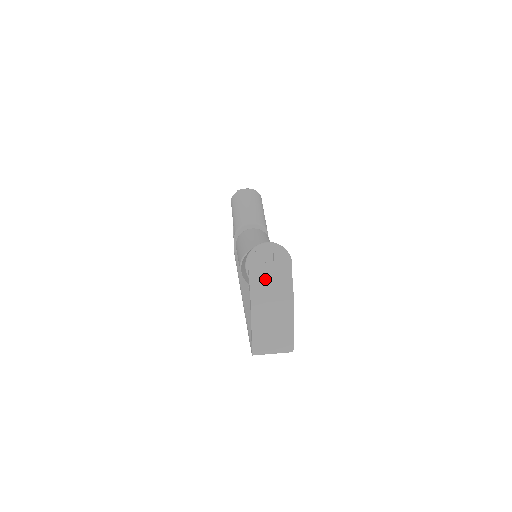
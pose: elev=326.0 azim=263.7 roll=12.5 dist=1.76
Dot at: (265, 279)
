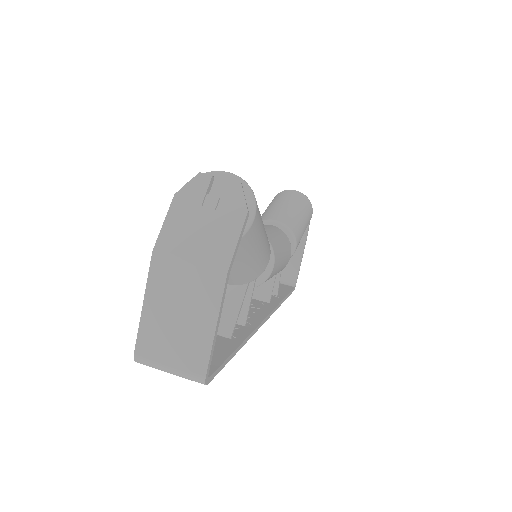
Dot at: (193, 222)
